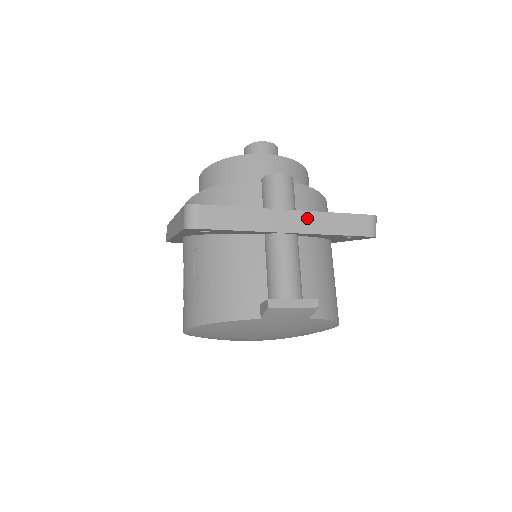
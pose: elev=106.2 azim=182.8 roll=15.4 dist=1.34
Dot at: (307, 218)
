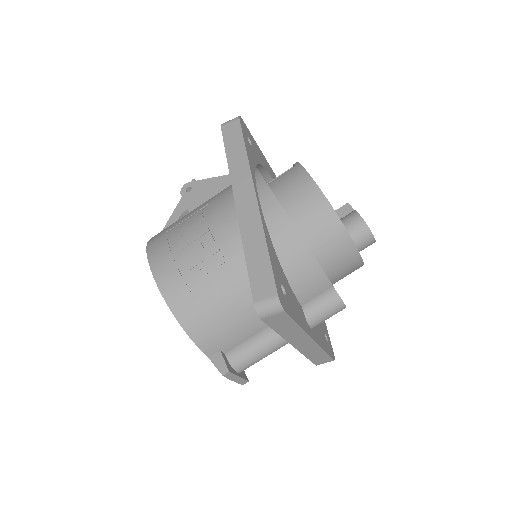
Dot at: (312, 347)
